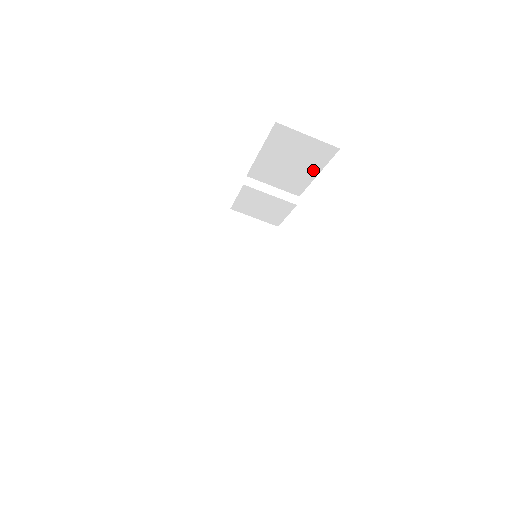
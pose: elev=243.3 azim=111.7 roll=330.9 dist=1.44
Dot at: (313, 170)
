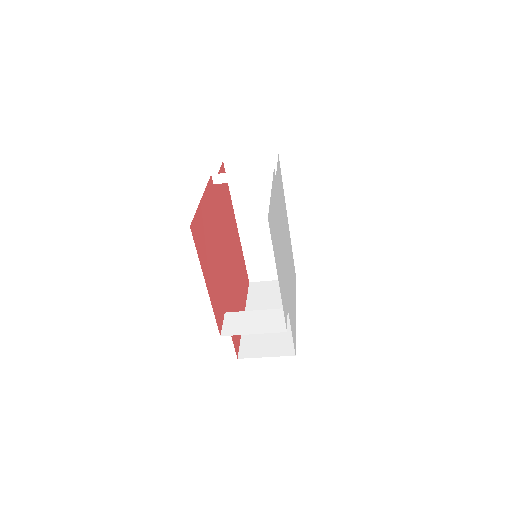
Dot at: occluded
